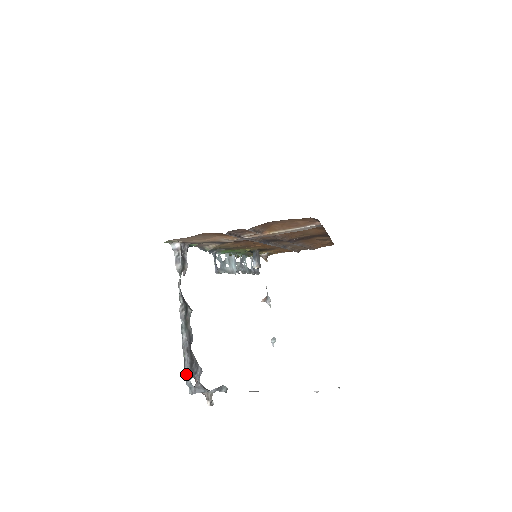
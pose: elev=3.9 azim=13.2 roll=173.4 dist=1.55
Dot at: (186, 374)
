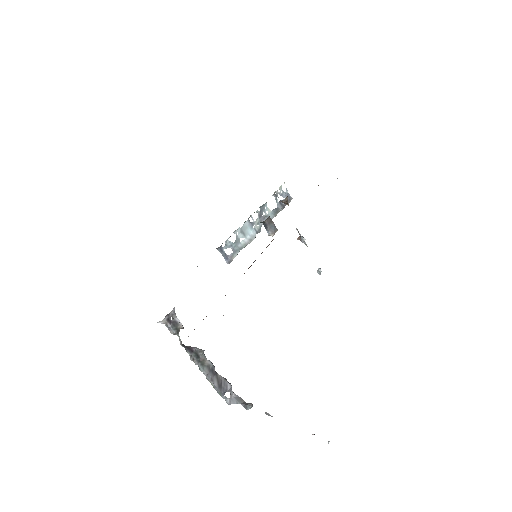
Dot at: (219, 394)
